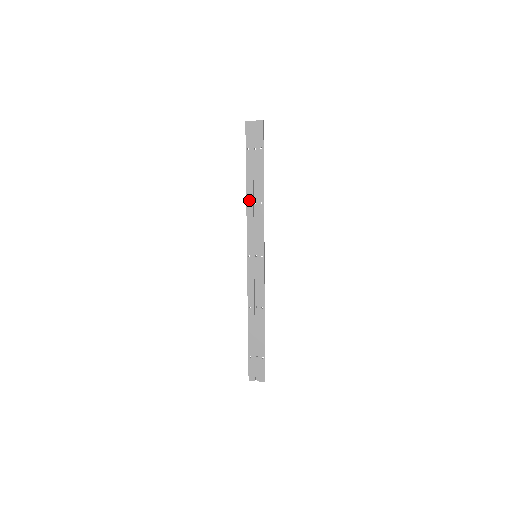
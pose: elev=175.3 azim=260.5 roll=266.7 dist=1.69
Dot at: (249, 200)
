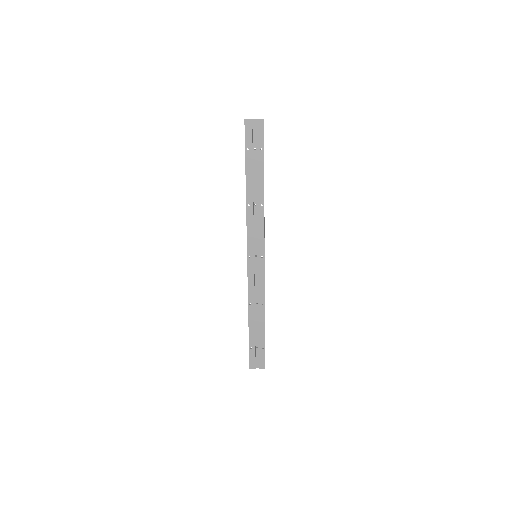
Dot at: (249, 202)
